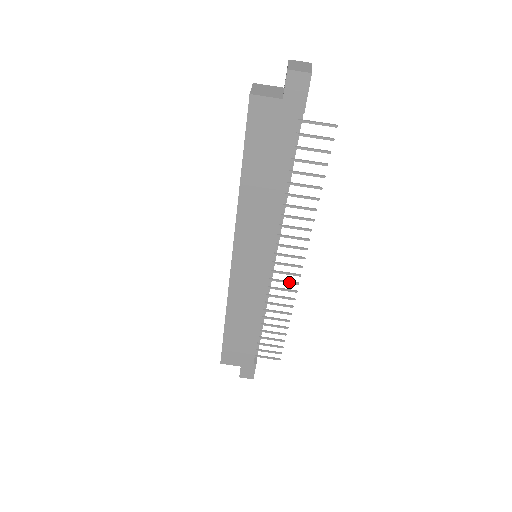
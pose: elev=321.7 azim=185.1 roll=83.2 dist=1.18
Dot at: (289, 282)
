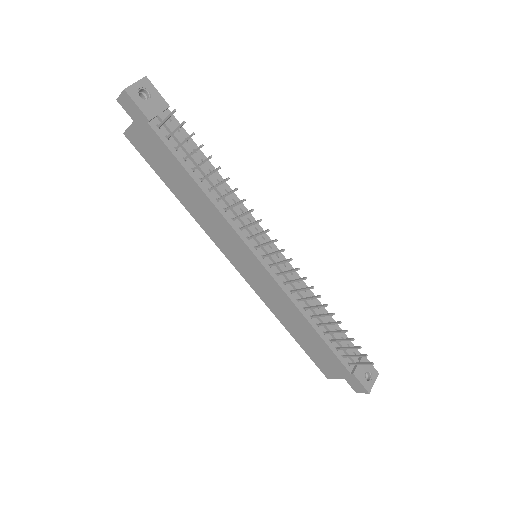
Dot at: (291, 271)
